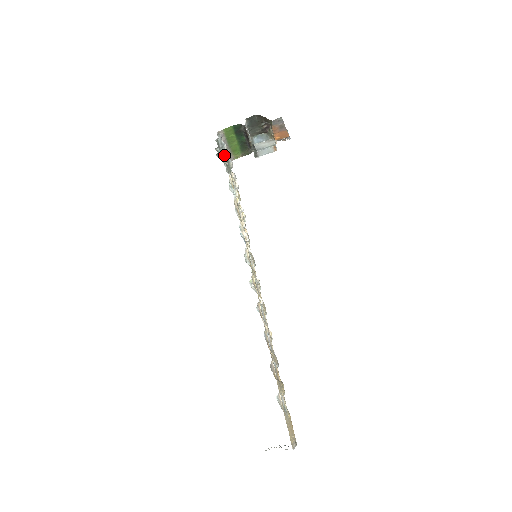
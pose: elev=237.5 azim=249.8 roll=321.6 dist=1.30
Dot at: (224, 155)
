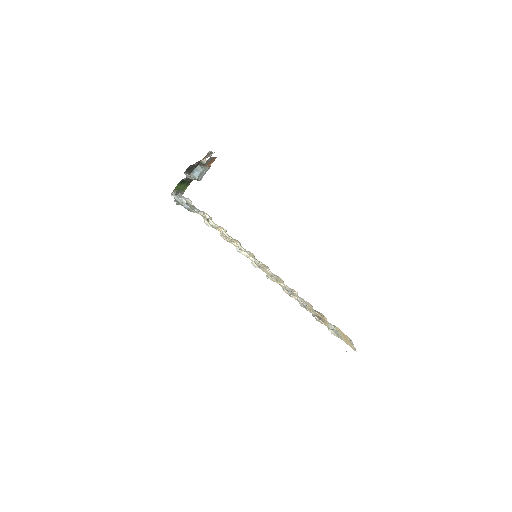
Dot at: (188, 207)
